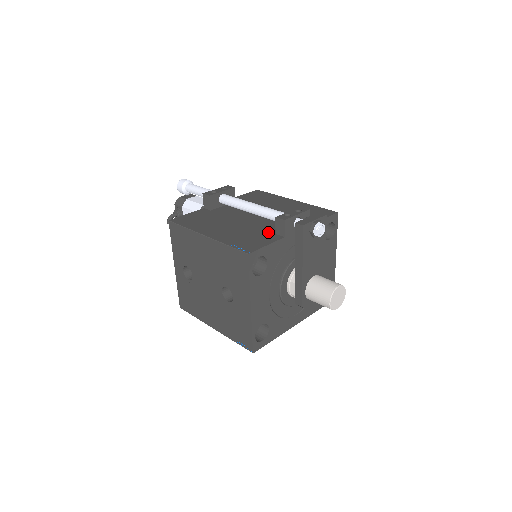
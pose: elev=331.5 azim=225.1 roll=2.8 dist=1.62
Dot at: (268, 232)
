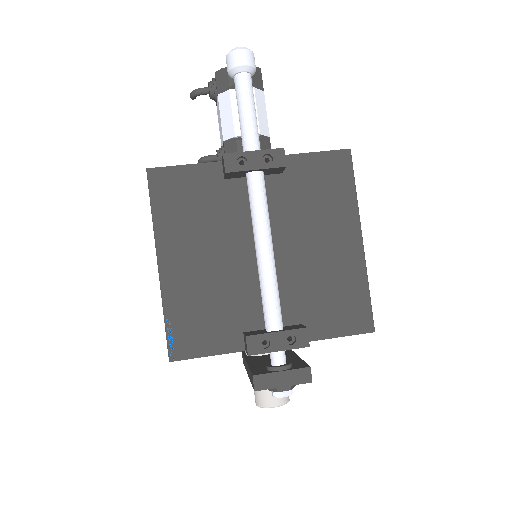
Dot at: (238, 321)
